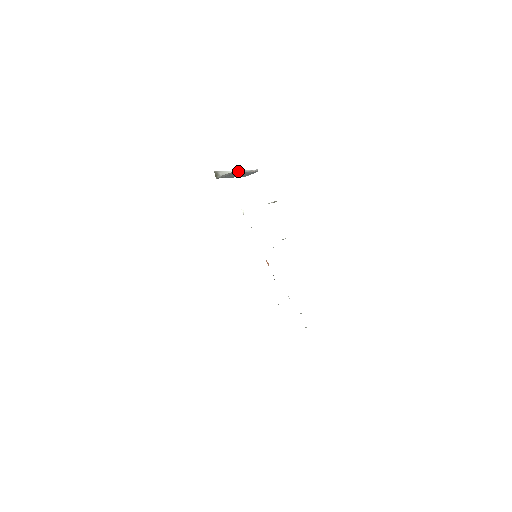
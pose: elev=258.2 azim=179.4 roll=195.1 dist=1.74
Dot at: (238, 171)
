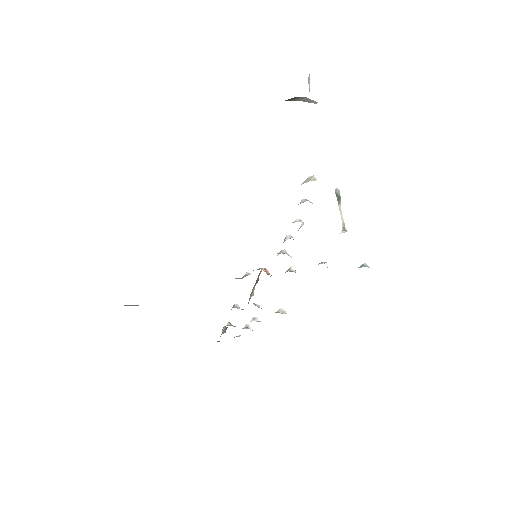
Dot at: occluded
